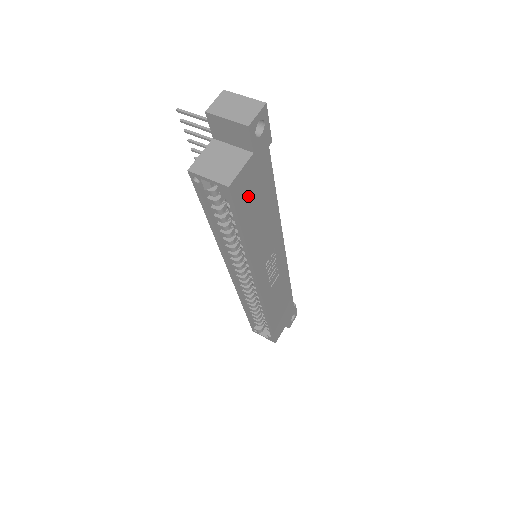
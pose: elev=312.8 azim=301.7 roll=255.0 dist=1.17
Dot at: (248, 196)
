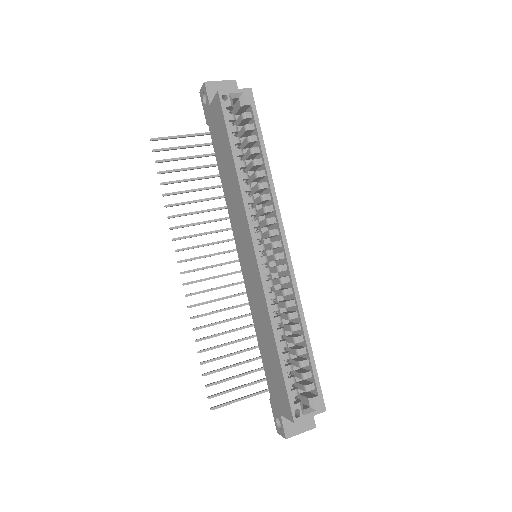
Dot at: occluded
